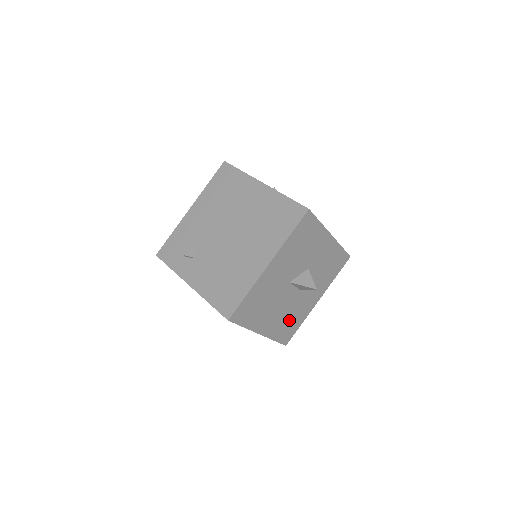
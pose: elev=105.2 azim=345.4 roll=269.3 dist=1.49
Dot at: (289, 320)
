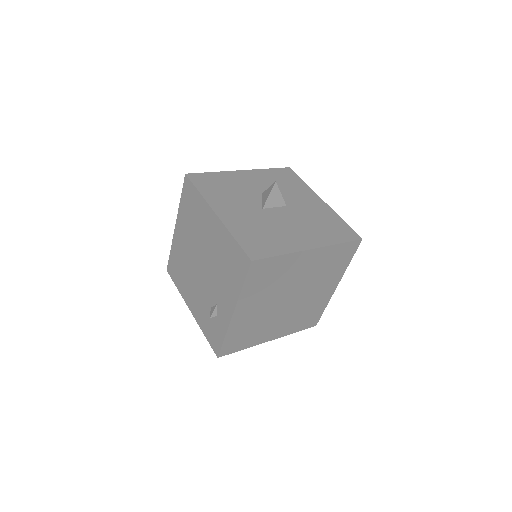
Dot at: (322, 225)
